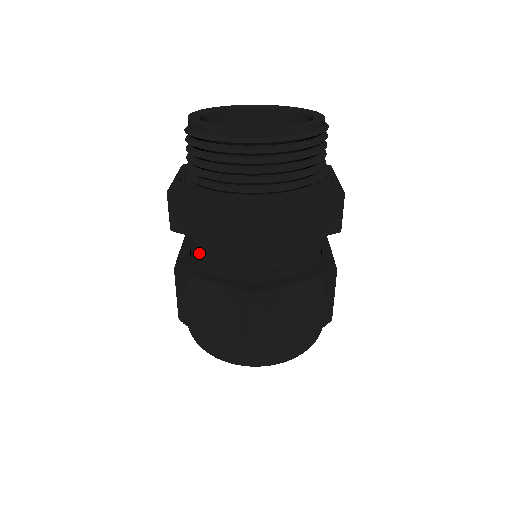
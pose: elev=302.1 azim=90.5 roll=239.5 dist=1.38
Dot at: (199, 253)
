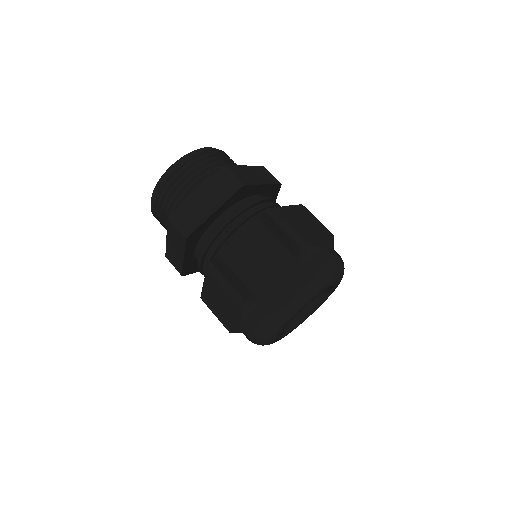
Dot at: (216, 245)
